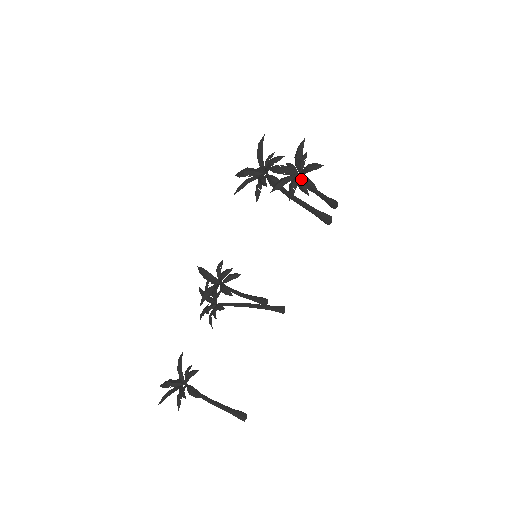
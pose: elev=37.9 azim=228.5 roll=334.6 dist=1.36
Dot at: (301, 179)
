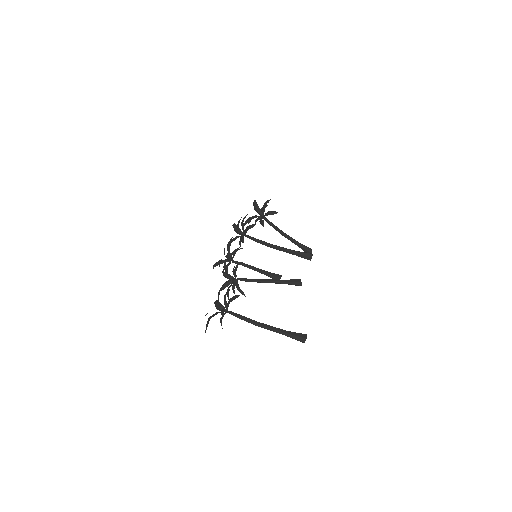
Dot at: occluded
